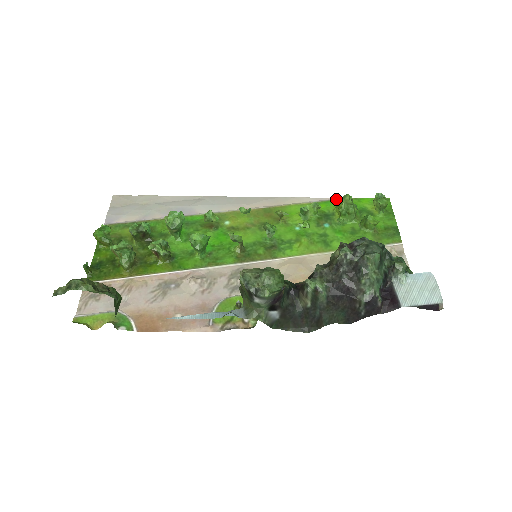
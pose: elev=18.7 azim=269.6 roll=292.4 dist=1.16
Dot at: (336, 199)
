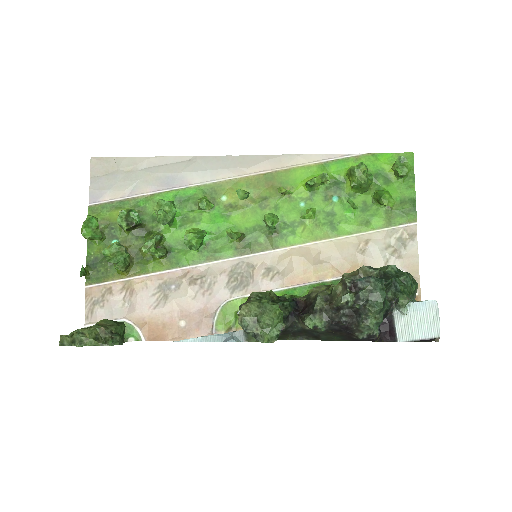
Dot at: (350, 156)
